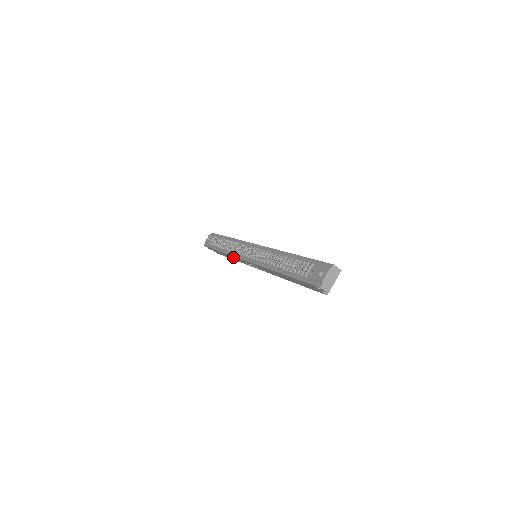
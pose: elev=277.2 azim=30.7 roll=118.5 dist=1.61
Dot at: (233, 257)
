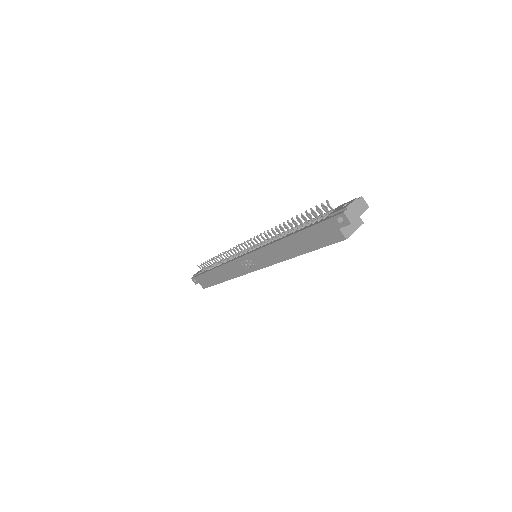
Dot at: (226, 268)
